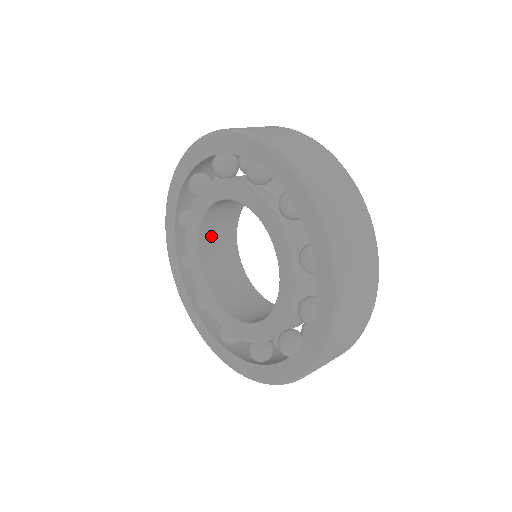
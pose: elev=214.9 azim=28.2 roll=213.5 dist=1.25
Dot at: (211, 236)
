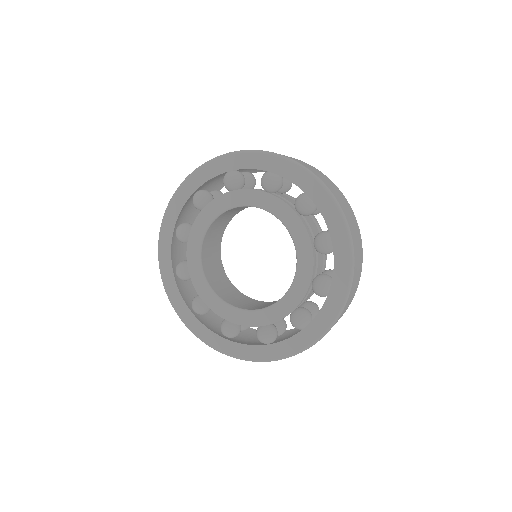
Dot at: (208, 245)
